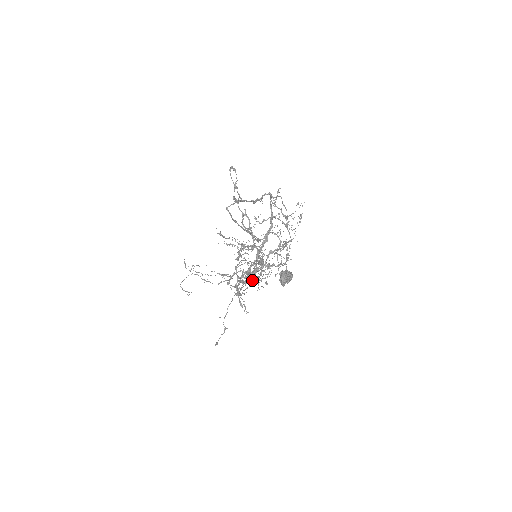
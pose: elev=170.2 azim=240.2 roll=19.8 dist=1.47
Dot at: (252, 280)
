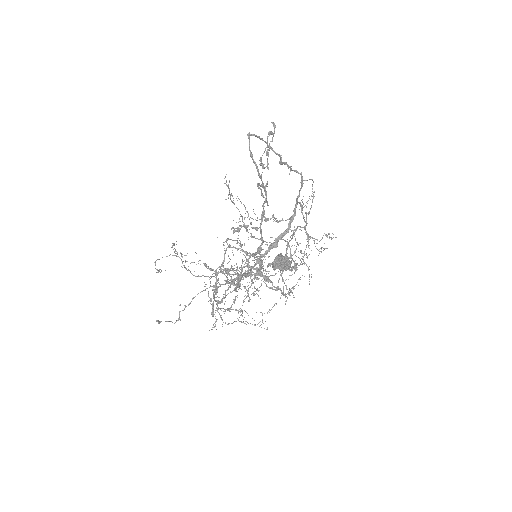
Dot at: occluded
